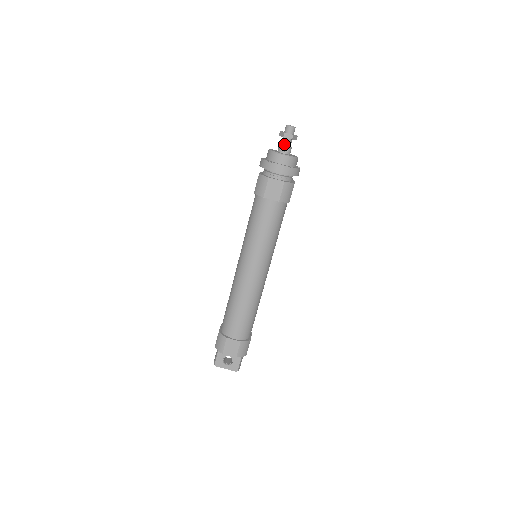
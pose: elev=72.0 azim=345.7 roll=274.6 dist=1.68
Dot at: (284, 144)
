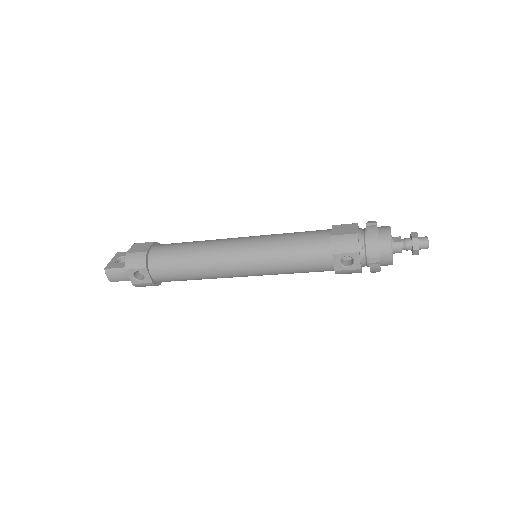
Dot at: occluded
